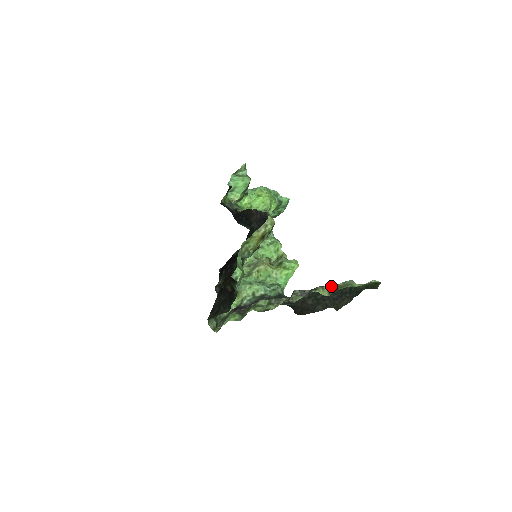
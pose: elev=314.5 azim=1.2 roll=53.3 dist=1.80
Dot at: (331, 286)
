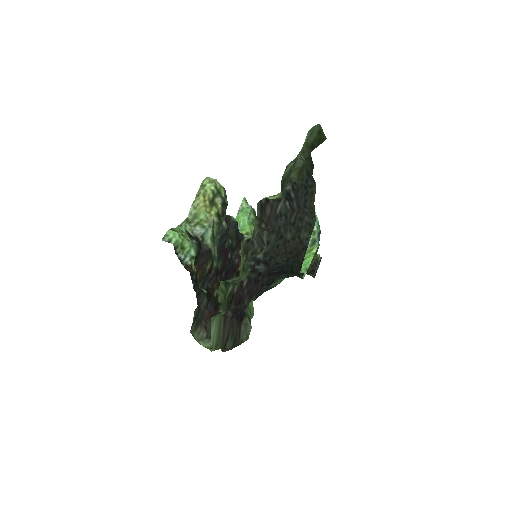
Dot at: (285, 187)
